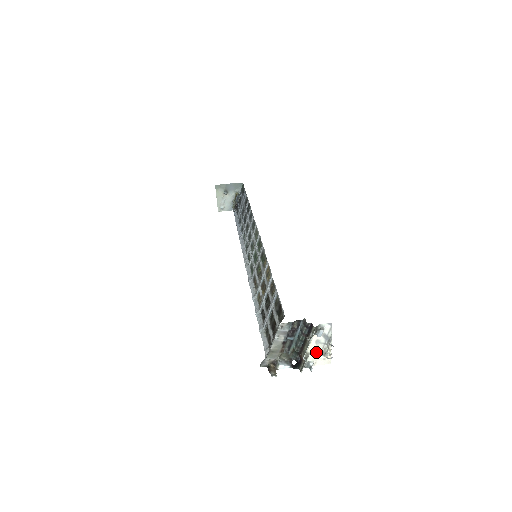
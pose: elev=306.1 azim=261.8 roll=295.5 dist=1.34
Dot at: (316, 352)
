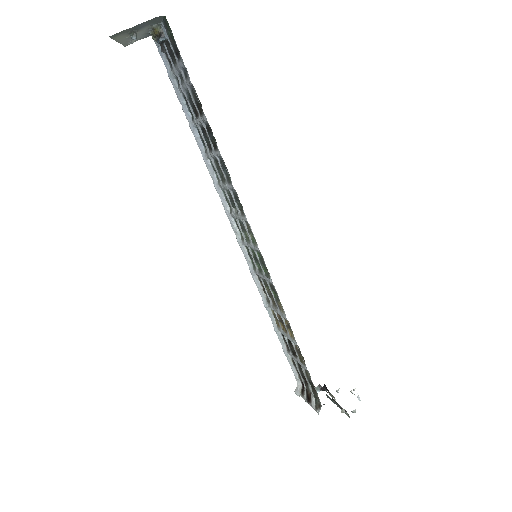
Dot at: occluded
